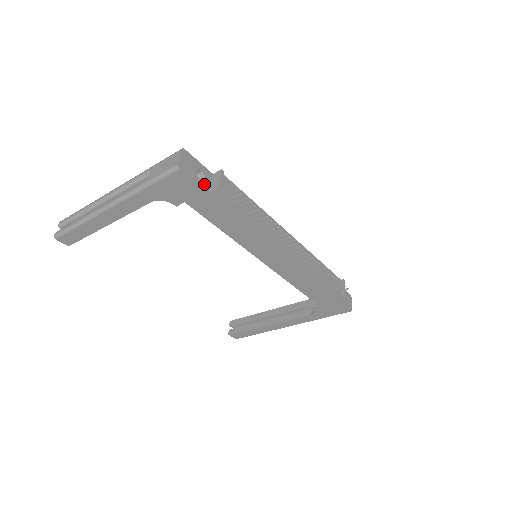
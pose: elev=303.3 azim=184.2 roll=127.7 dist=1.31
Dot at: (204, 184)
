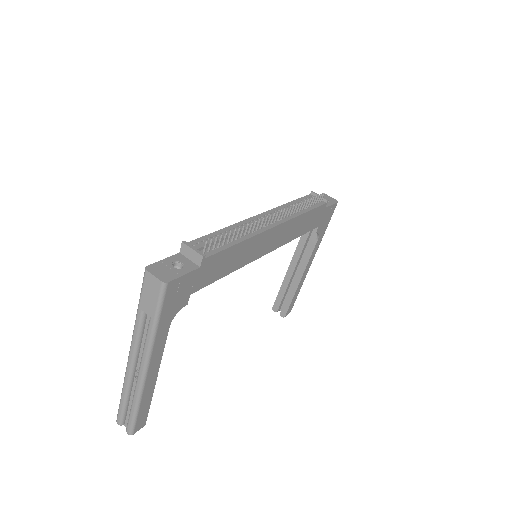
Dot at: (189, 267)
